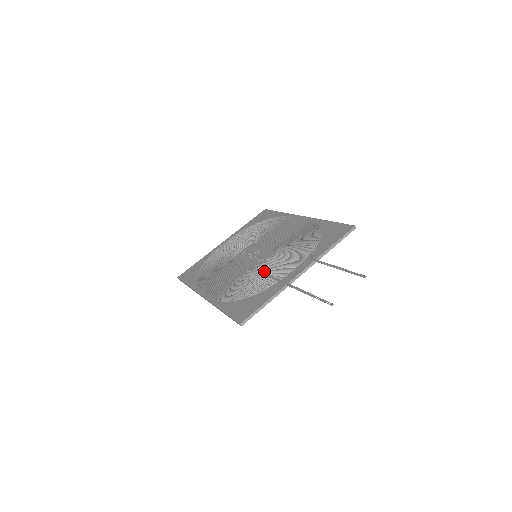
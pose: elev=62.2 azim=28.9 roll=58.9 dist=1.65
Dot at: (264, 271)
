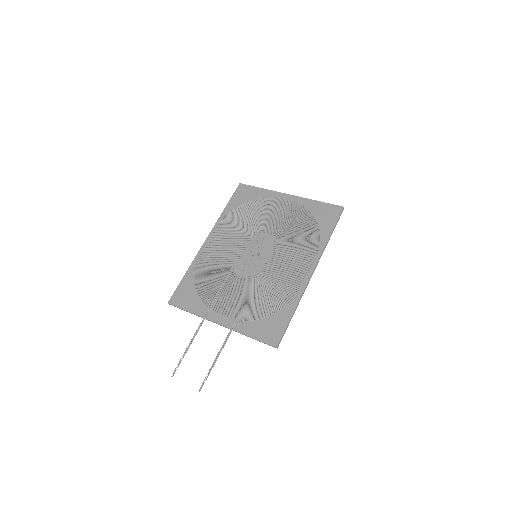
Dot at: (226, 284)
